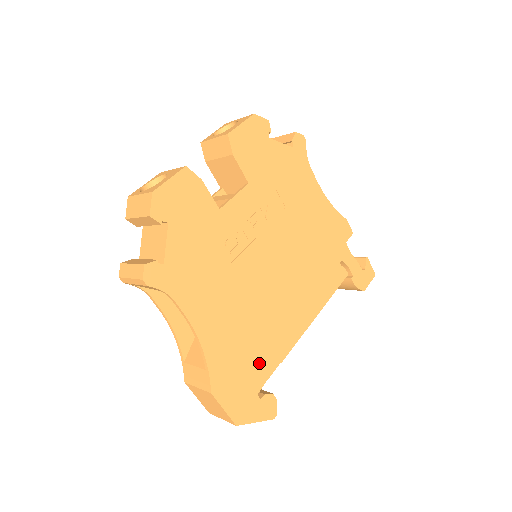
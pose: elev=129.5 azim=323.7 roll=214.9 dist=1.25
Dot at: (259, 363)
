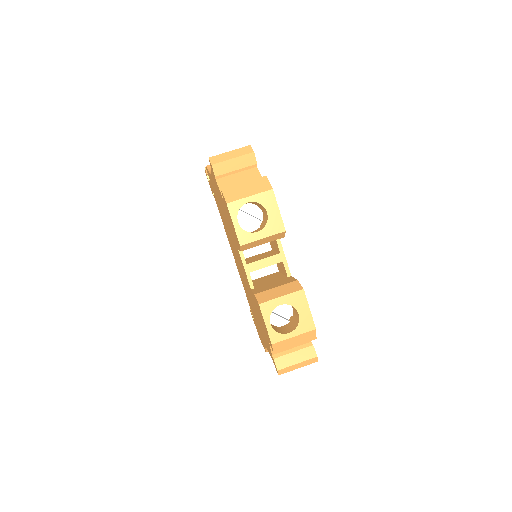
Dot at: occluded
